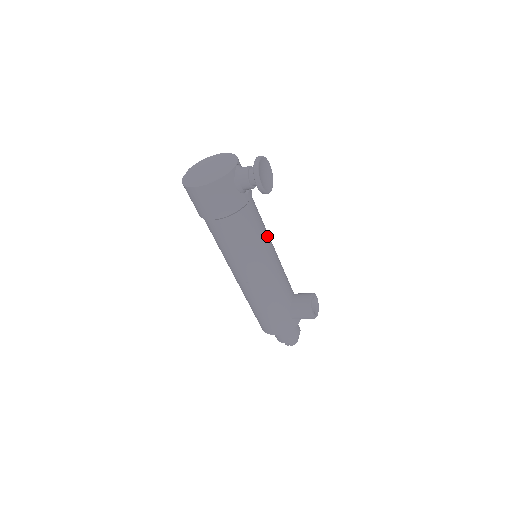
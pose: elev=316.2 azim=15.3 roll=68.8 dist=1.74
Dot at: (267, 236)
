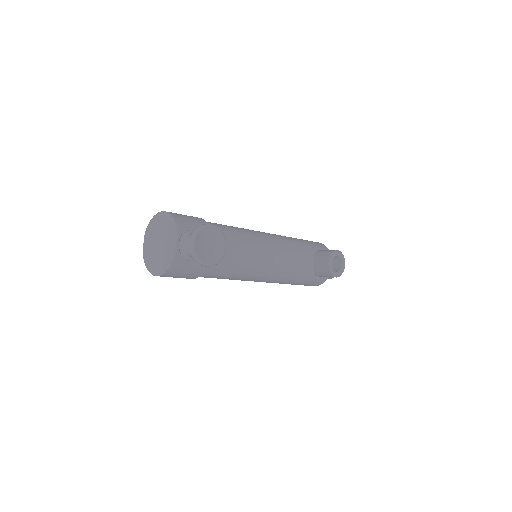
Dot at: (254, 250)
